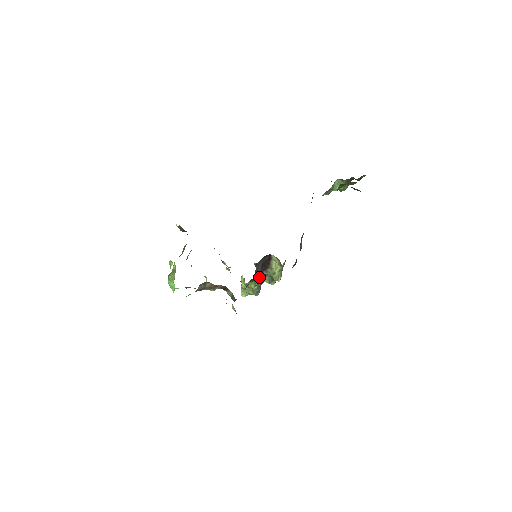
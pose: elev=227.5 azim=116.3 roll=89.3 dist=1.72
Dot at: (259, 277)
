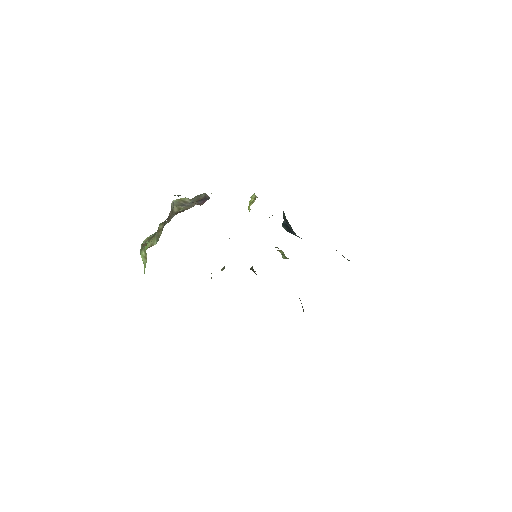
Dot at: occluded
